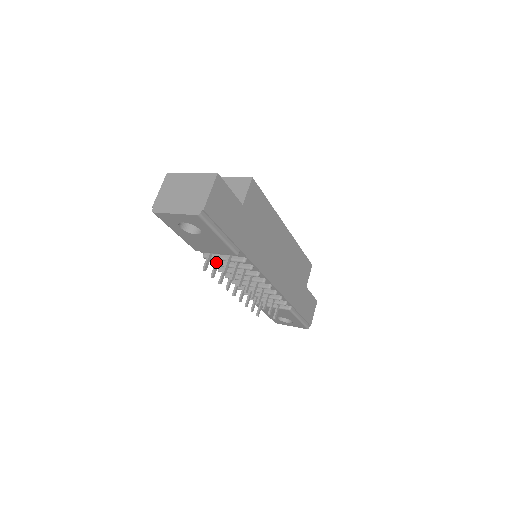
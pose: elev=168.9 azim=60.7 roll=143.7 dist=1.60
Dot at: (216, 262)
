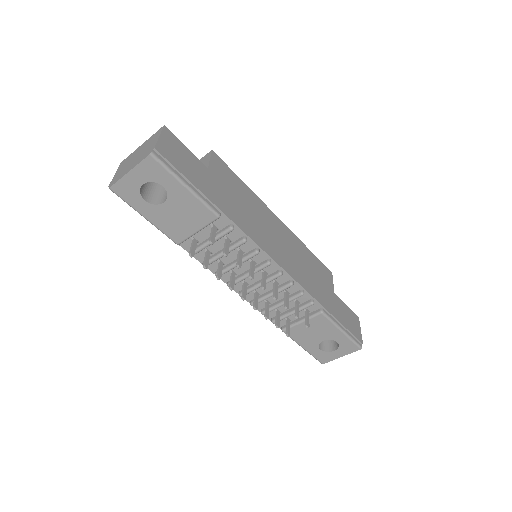
Dot at: (205, 253)
